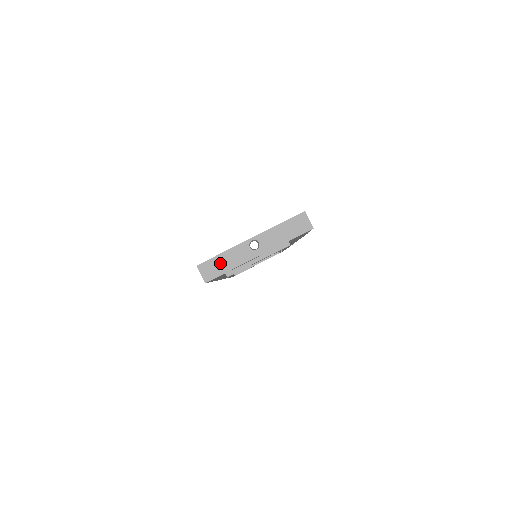
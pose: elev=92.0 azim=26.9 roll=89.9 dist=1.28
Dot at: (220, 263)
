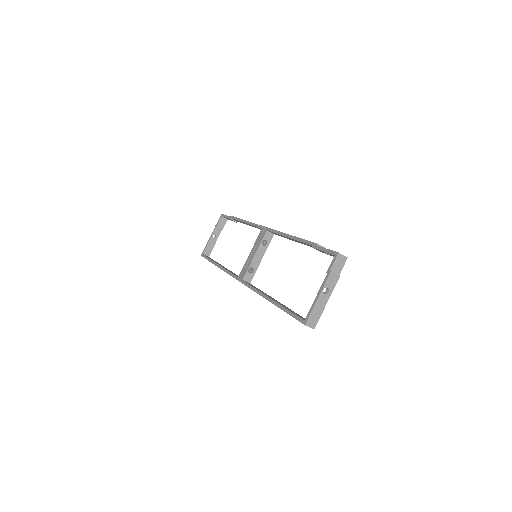
Dot at: (315, 314)
